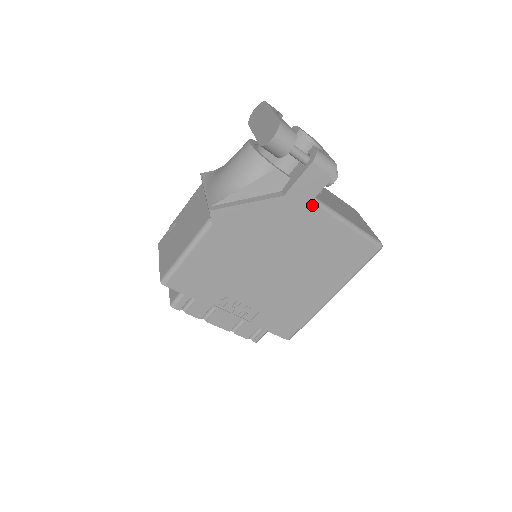
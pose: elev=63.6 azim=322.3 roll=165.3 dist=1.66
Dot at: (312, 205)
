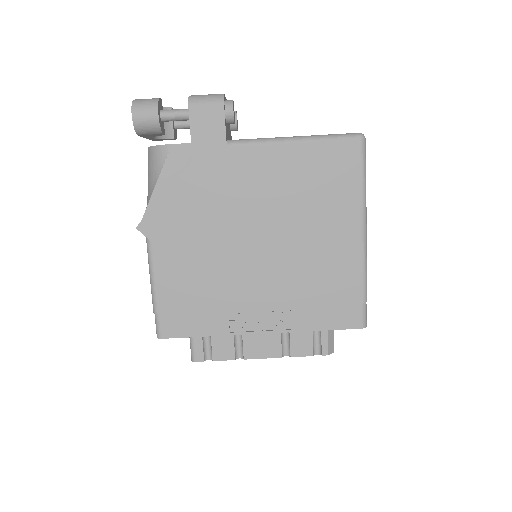
Dot at: (231, 149)
